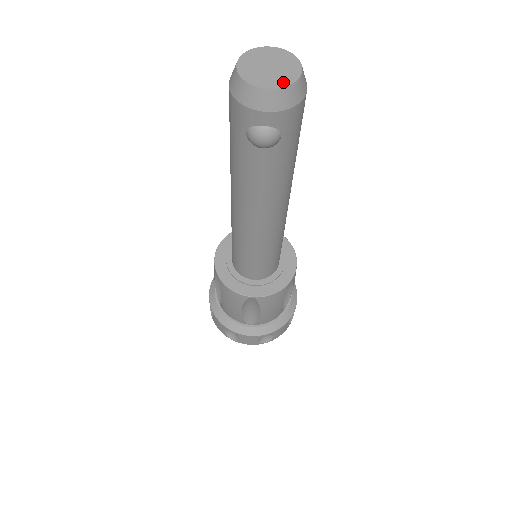
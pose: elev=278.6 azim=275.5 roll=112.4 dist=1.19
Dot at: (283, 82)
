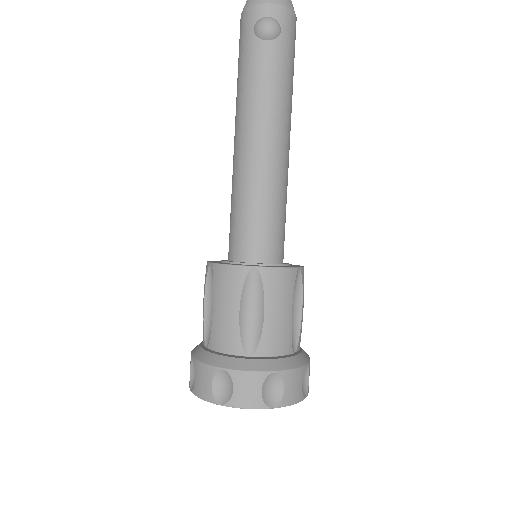
Dot at: out of frame
